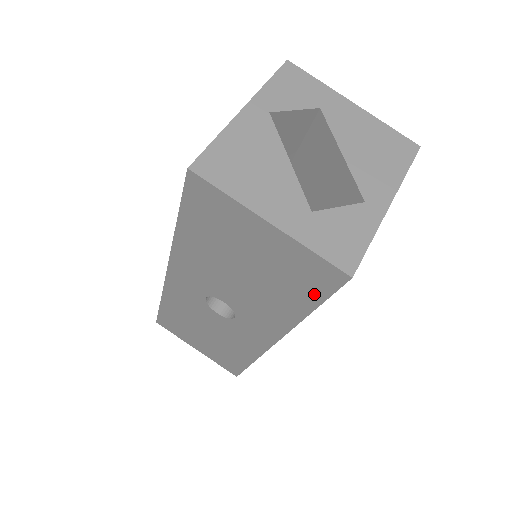
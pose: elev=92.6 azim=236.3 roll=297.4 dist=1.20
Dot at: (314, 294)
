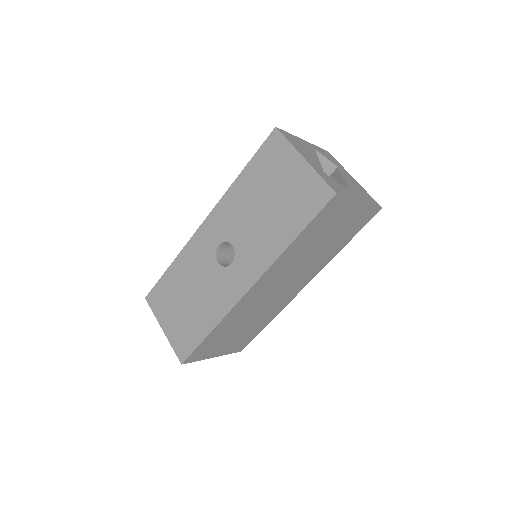
Dot at: (306, 216)
